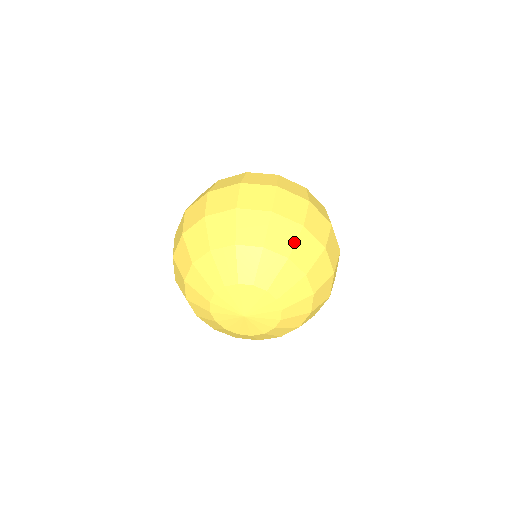
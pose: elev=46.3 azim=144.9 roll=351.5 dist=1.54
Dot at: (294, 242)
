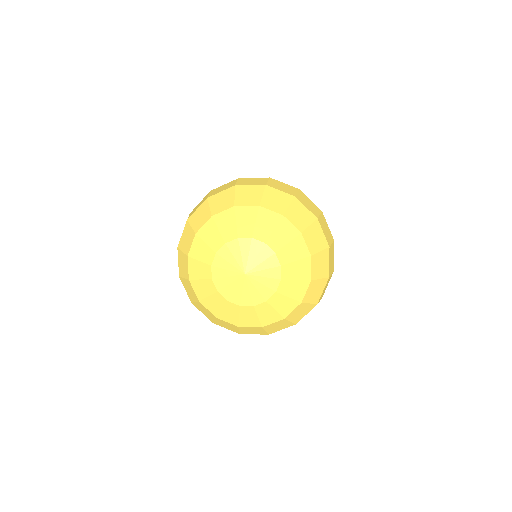
Dot at: (261, 196)
